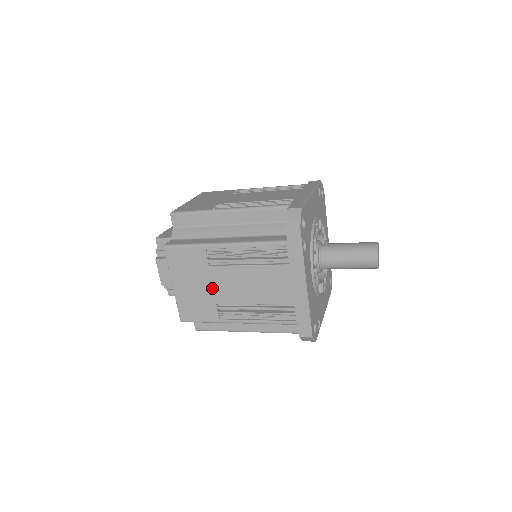
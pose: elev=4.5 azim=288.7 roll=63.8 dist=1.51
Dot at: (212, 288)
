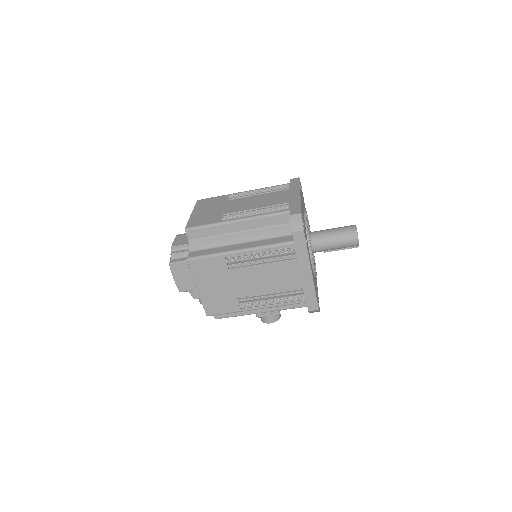
Dot at: (224, 208)
